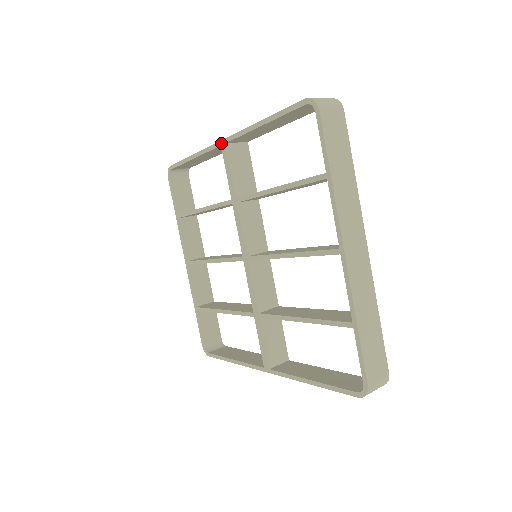
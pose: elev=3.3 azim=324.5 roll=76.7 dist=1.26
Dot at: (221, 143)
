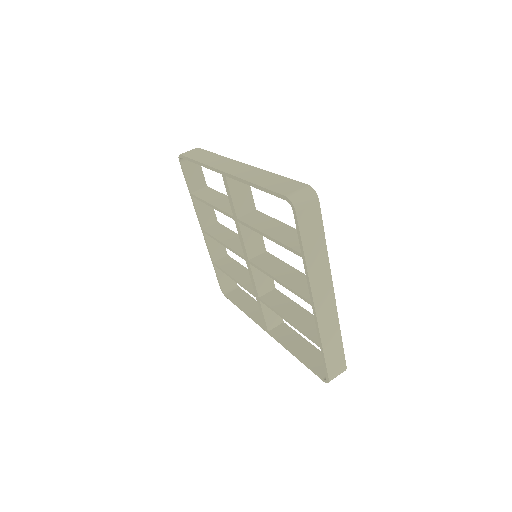
Dot at: (221, 173)
